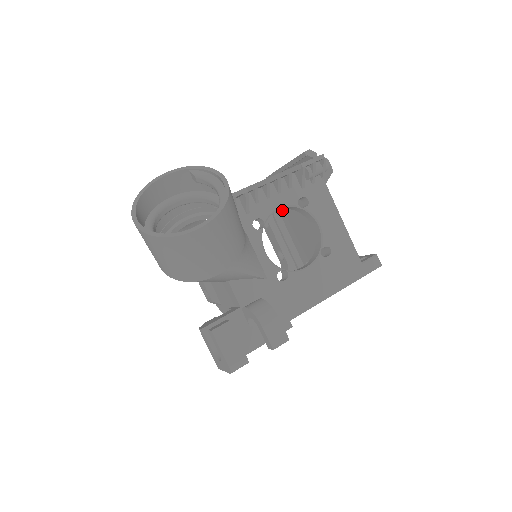
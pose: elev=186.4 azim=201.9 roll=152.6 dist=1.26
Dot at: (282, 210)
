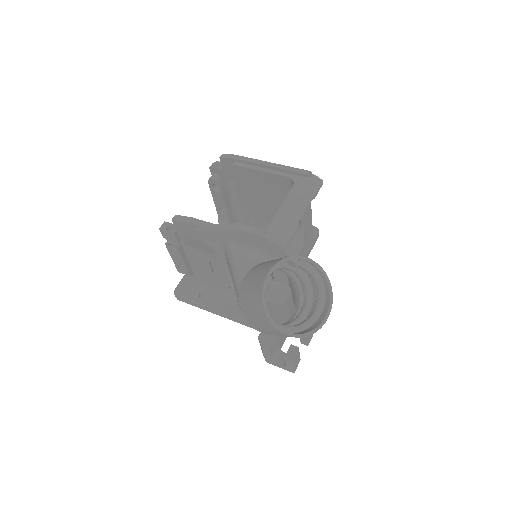
Dot at: (242, 185)
